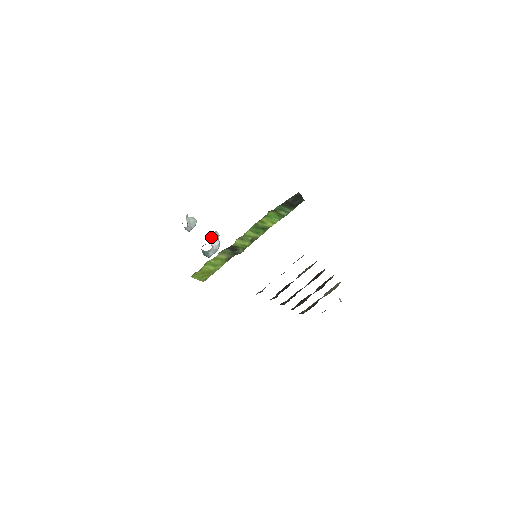
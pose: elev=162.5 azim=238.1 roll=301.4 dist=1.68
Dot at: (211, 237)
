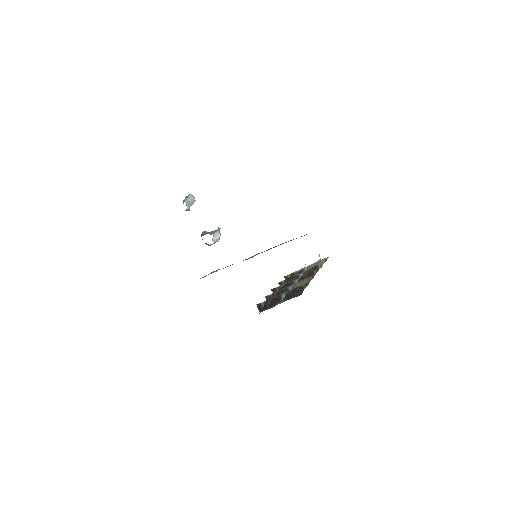
Dot at: occluded
